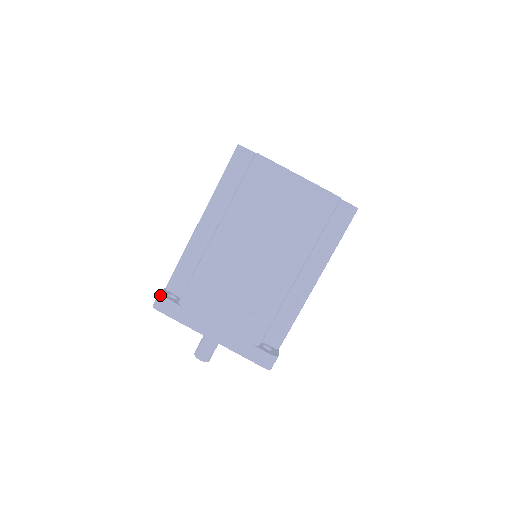
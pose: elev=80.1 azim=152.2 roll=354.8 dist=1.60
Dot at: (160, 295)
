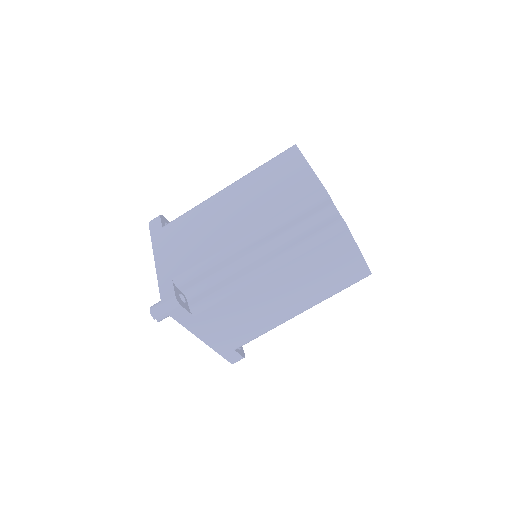
Dot at: (160, 215)
